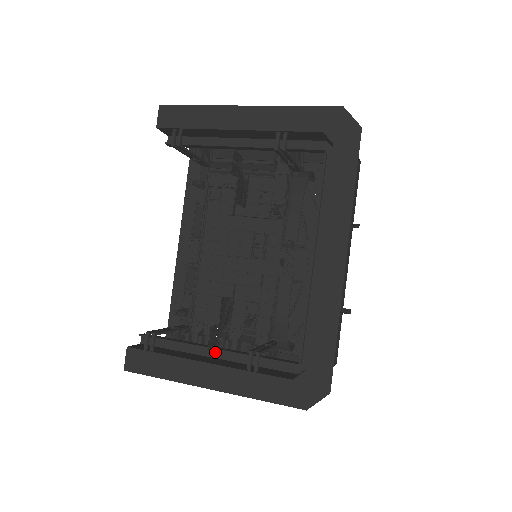
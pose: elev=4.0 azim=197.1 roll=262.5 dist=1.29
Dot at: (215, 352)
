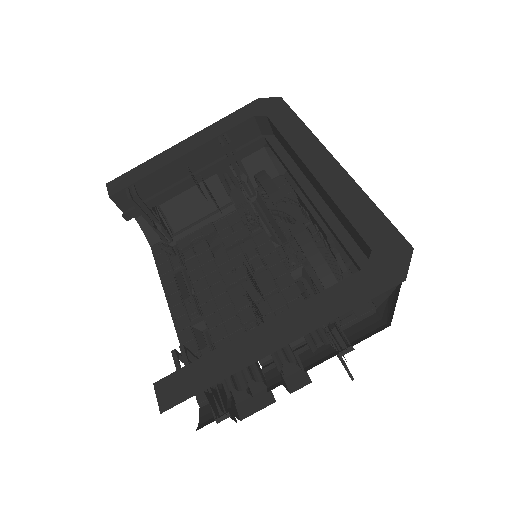
Dot at: occluded
